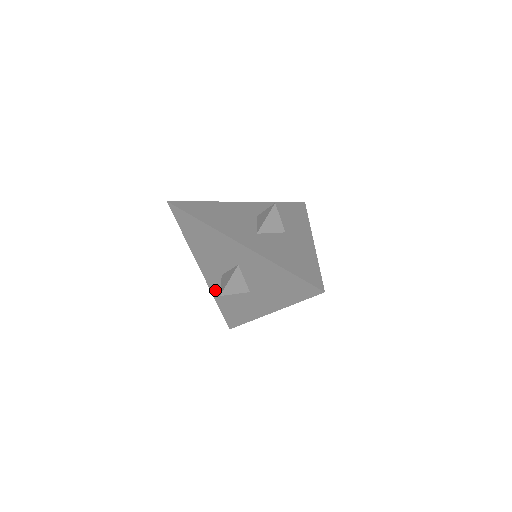
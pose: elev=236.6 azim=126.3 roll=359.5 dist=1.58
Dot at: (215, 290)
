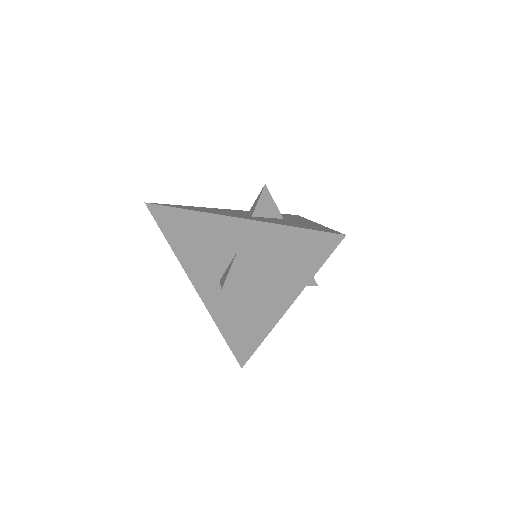
Dot at: (215, 310)
